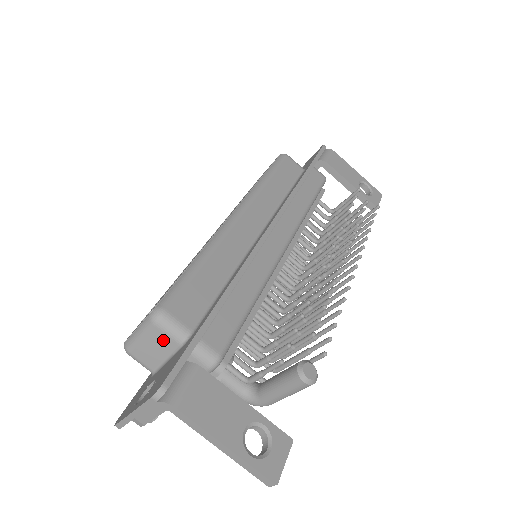
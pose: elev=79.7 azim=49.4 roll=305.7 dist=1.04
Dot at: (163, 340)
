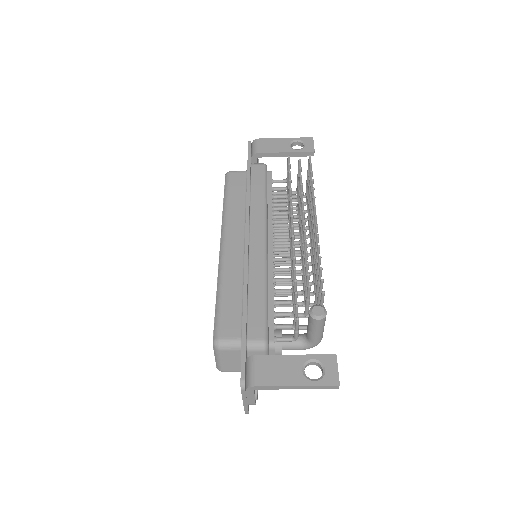
Dot at: (231, 354)
